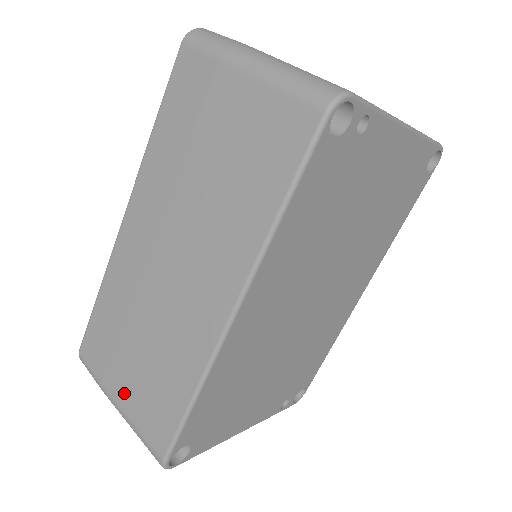
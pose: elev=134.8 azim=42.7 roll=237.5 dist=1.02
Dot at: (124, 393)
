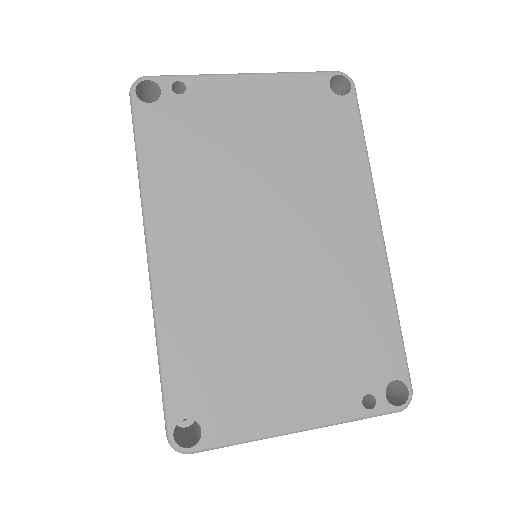
Dot at: occluded
